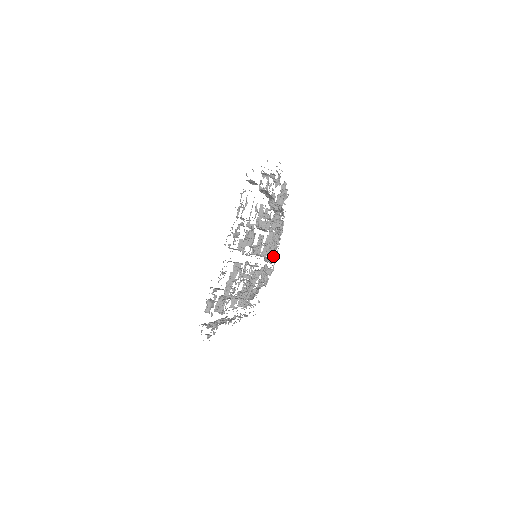
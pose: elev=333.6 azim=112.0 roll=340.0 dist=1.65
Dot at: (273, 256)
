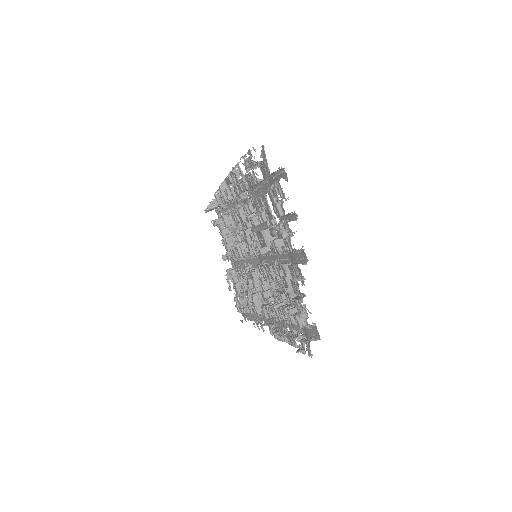
Dot at: occluded
